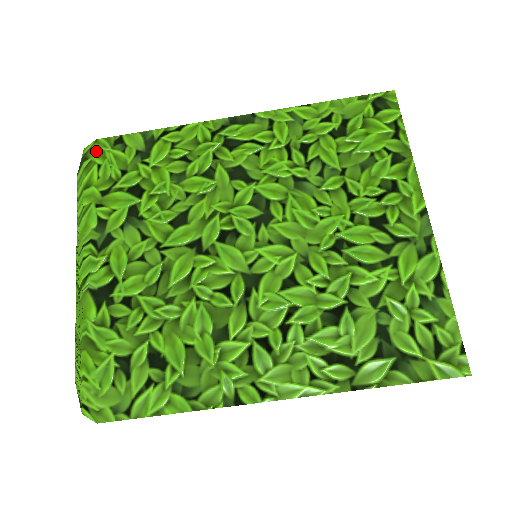
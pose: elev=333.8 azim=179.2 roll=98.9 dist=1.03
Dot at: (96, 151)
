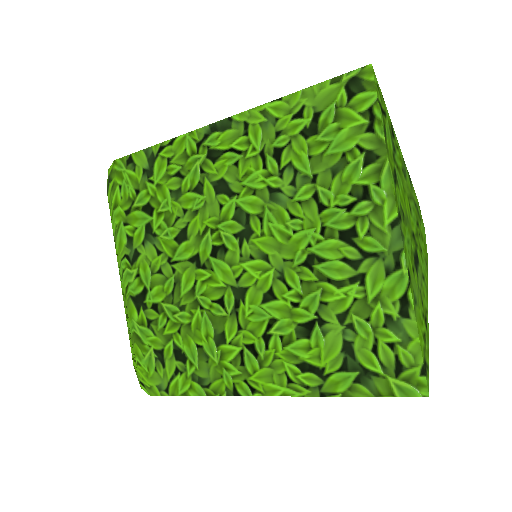
Dot at: (116, 172)
